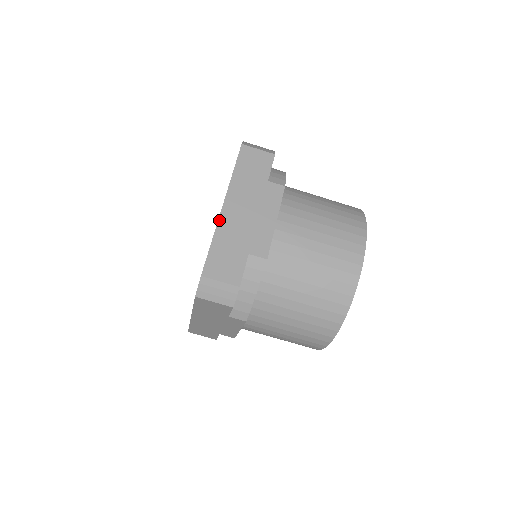
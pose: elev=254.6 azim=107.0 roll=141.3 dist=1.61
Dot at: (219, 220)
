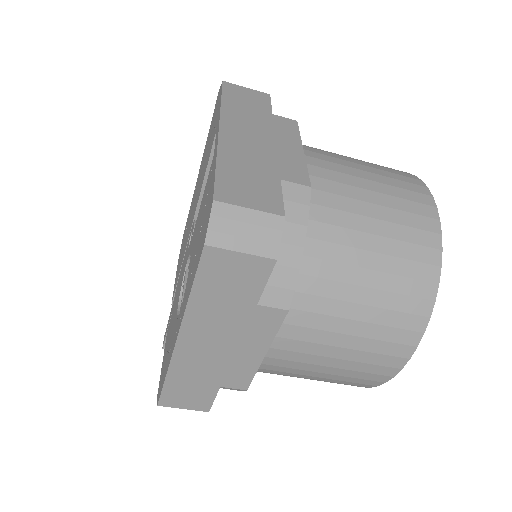
Dot at: (219, 141)
